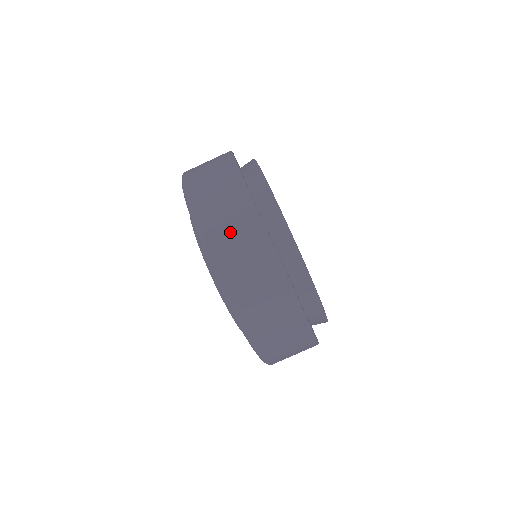
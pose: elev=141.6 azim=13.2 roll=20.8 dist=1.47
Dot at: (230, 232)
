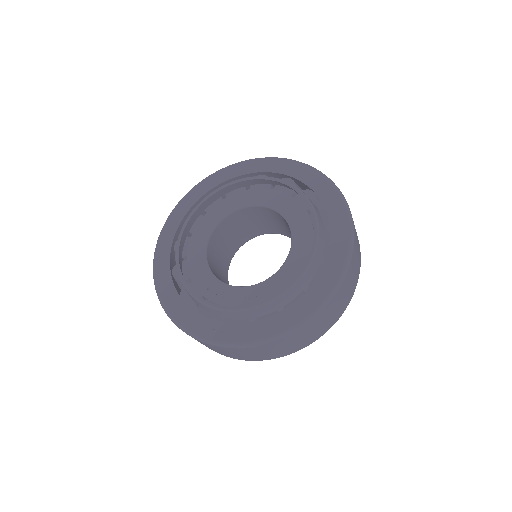
Dot at: occluded
